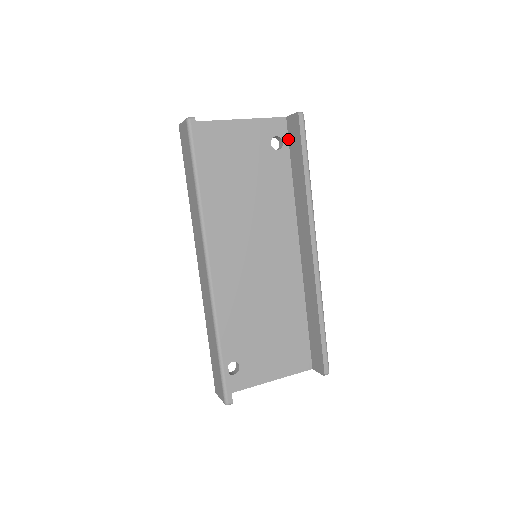
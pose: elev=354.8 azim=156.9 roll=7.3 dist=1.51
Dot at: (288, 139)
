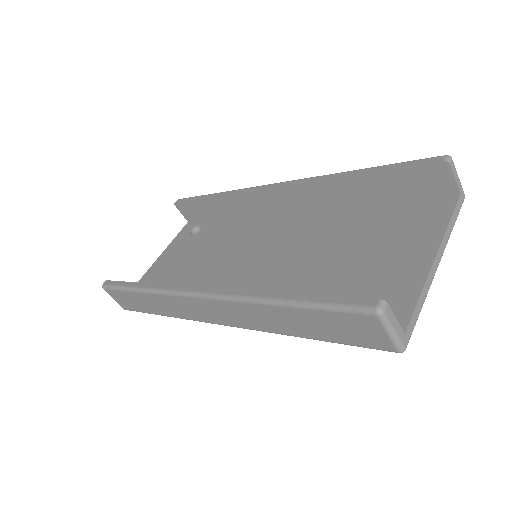
Dot at: (201, 221)
